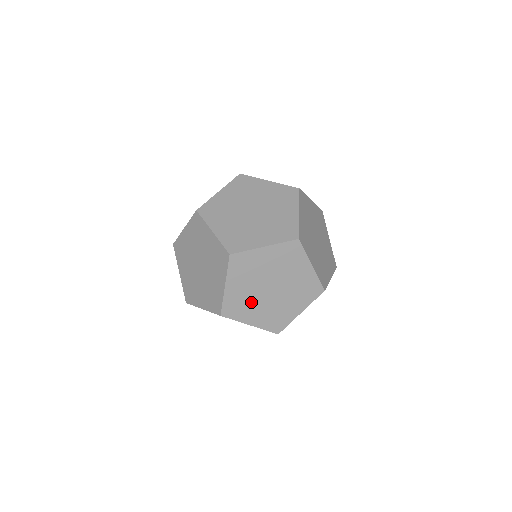
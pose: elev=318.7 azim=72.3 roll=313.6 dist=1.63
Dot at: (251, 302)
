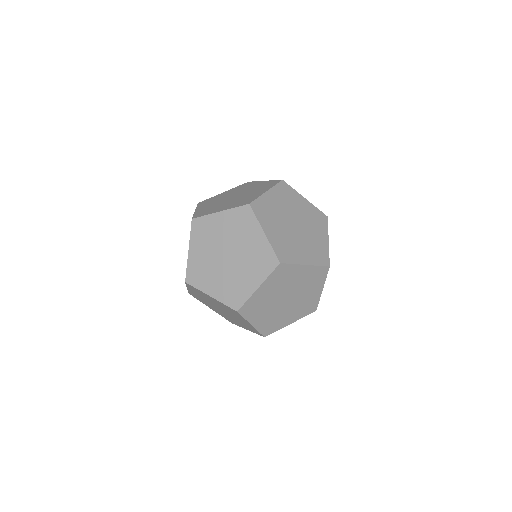
Dot at: occluded
